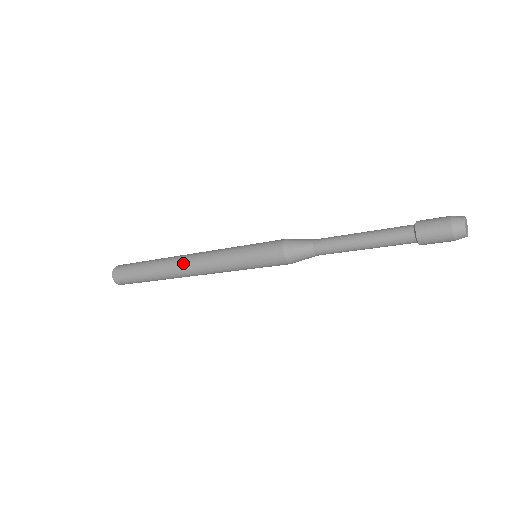
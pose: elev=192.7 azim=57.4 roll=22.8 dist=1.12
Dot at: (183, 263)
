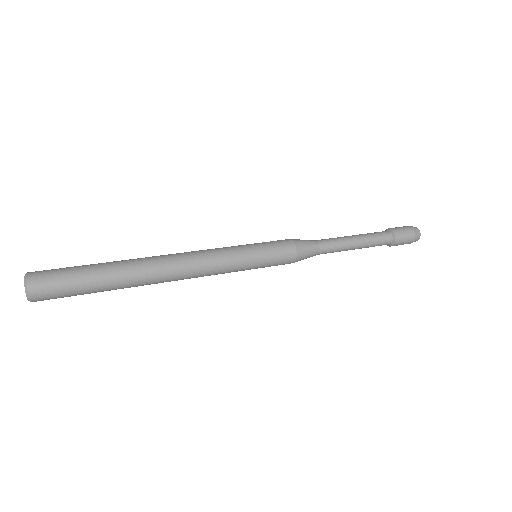
Dot at: (170, 265)
